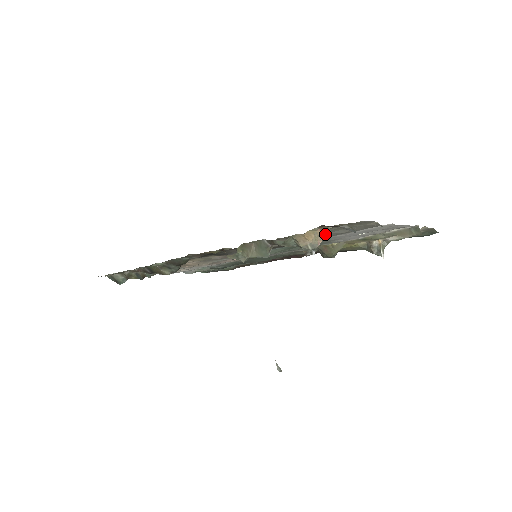
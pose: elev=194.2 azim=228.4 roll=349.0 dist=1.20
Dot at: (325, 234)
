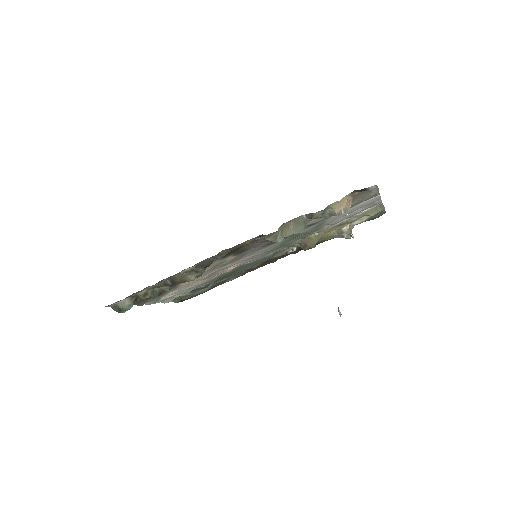
Dot at: occluded
